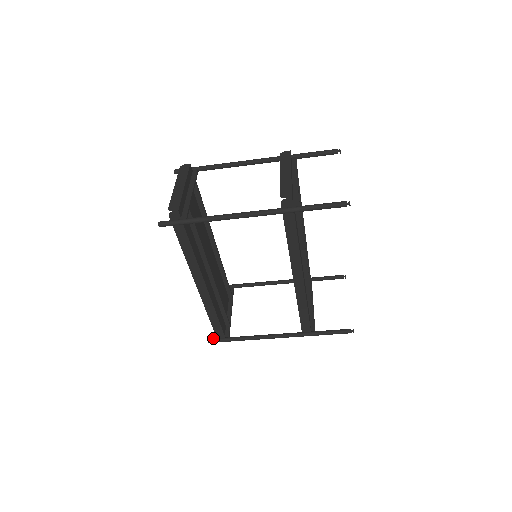
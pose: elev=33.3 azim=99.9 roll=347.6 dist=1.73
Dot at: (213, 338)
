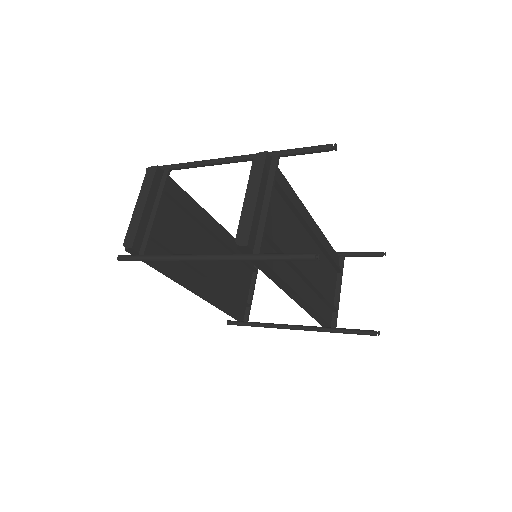
Dot at: (232, 321)
